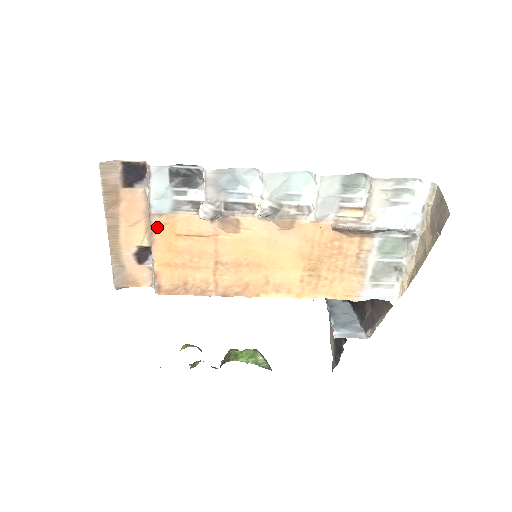
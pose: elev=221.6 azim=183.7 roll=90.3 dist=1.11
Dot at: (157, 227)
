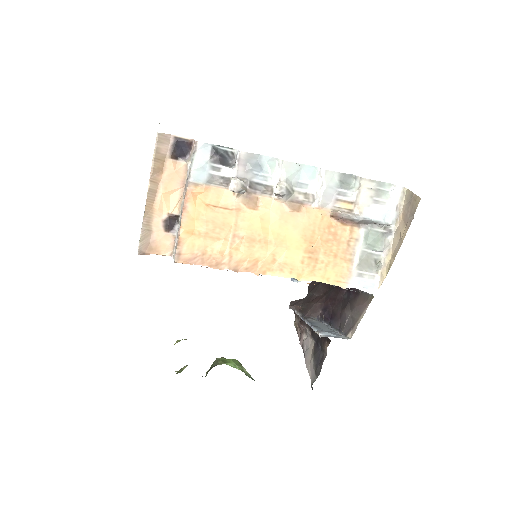
Dot at: (191, 195)
